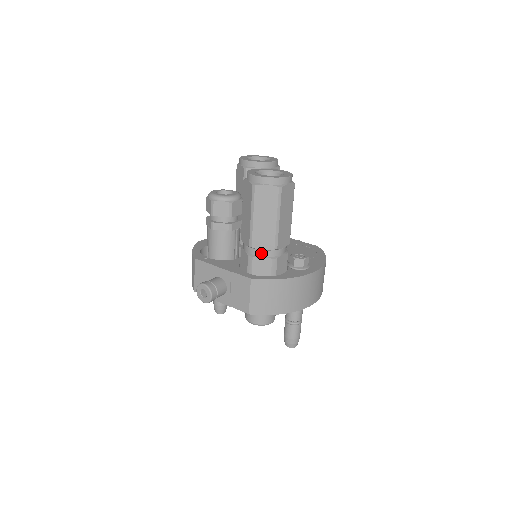
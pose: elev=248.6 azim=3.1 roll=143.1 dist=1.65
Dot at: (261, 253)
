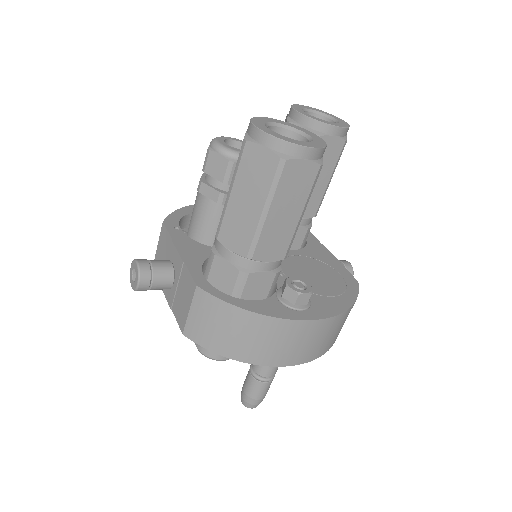
Dot at: (227, 254)
